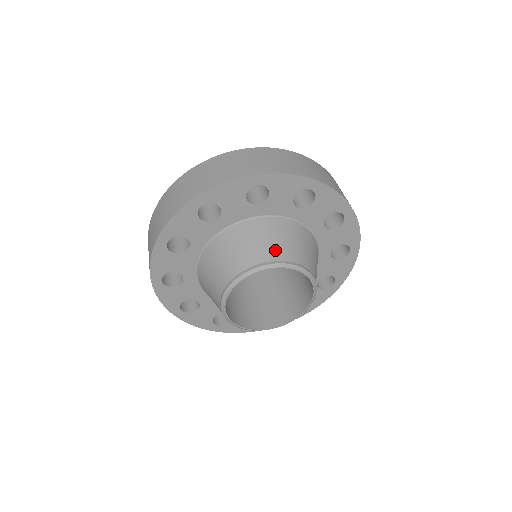
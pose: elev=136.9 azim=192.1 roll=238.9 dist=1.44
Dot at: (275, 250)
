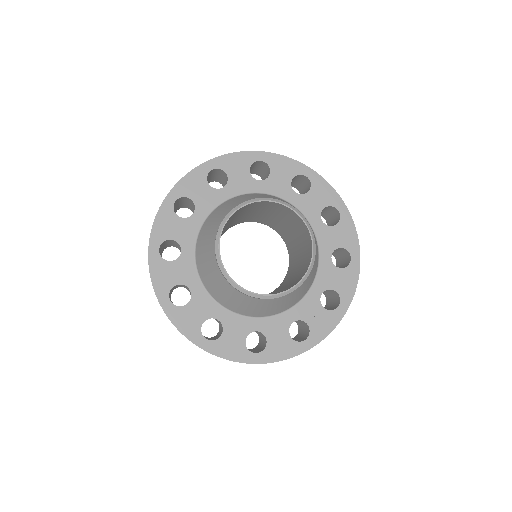
Dot at: (273, 198)
